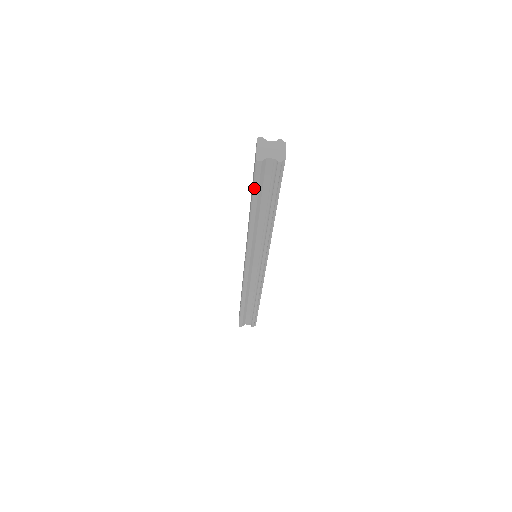
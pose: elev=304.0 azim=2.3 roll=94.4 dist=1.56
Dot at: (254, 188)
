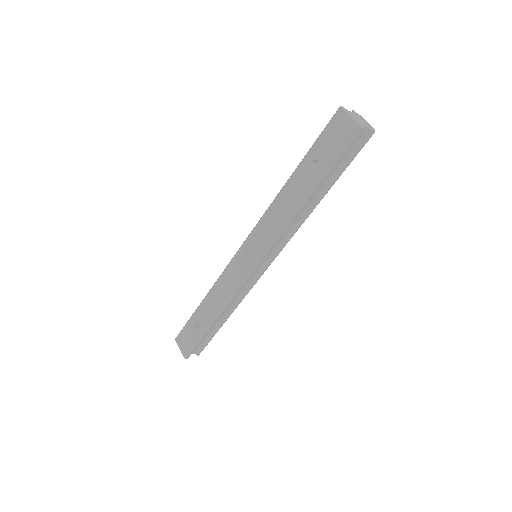
Dot at: (335, 163)
